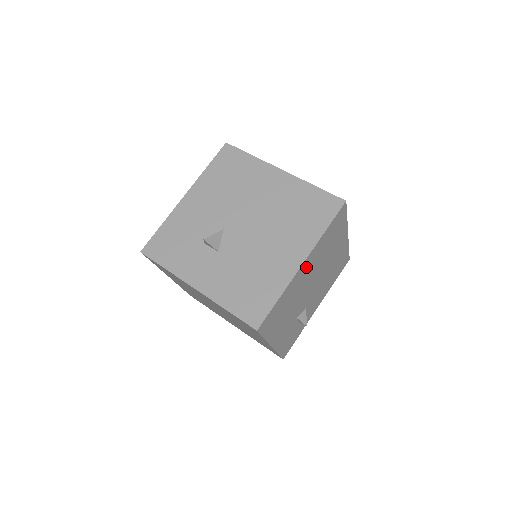
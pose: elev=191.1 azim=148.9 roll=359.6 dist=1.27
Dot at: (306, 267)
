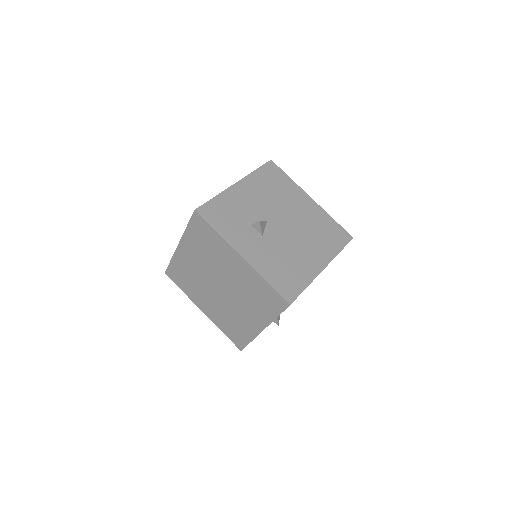
Dot at: occluded
